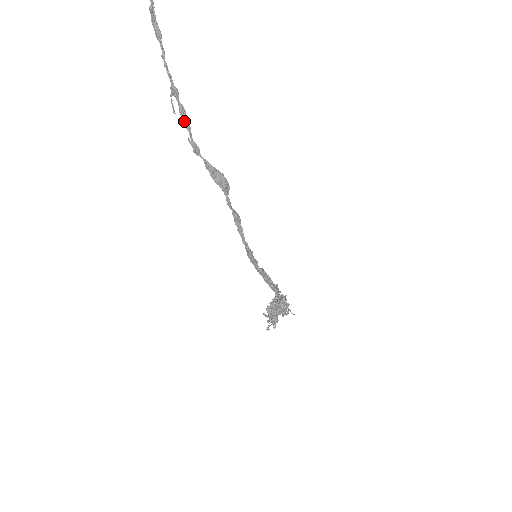
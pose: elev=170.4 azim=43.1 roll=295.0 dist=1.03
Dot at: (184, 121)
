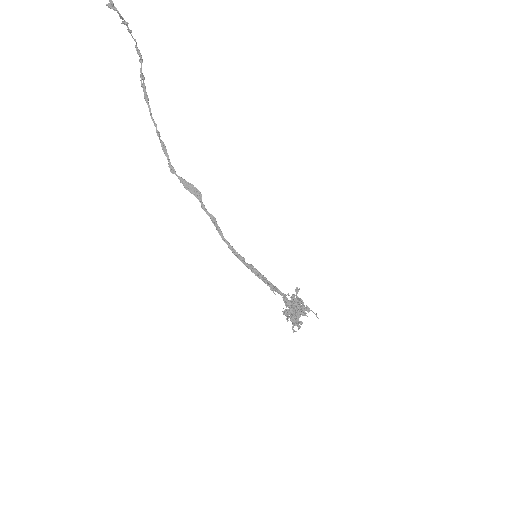
Dot at: (164, 152)
